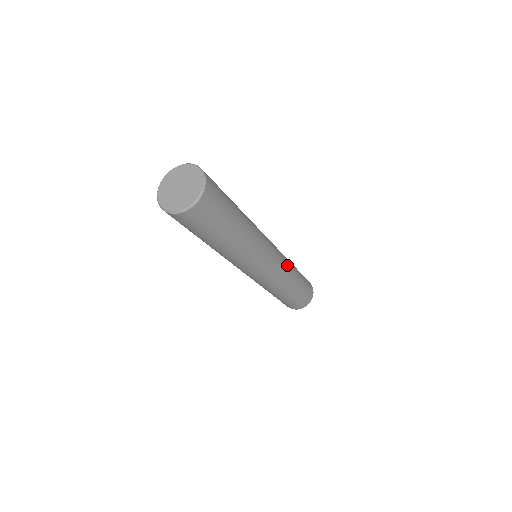
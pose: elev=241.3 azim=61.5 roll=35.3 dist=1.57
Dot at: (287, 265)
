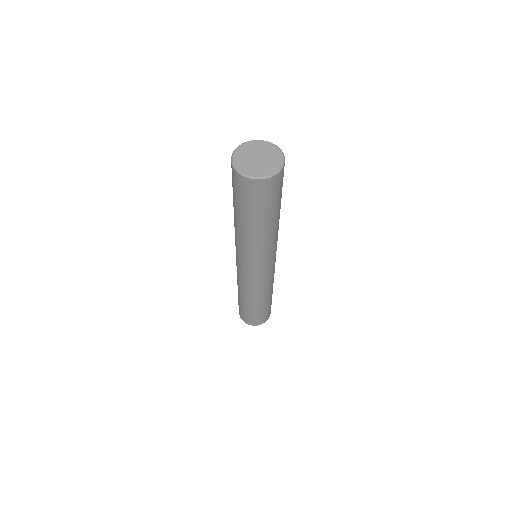
Dot at: (273, 279)
